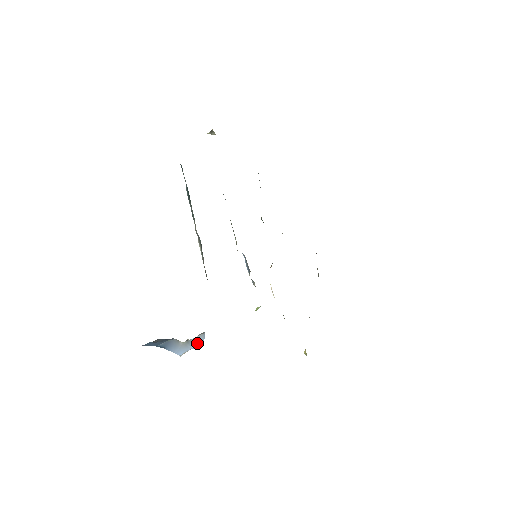
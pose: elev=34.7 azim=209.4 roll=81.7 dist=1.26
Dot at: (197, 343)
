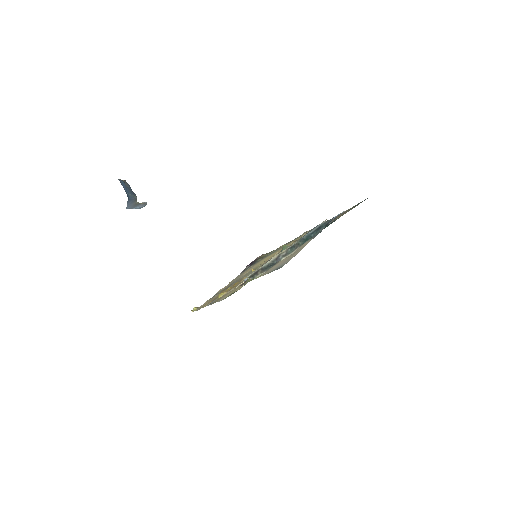
Dot at: (138, 207)
